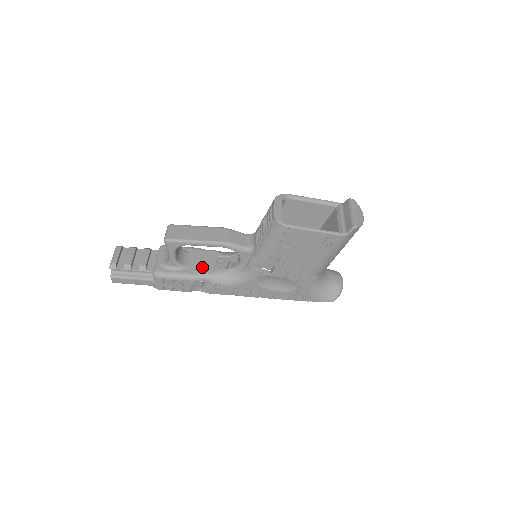
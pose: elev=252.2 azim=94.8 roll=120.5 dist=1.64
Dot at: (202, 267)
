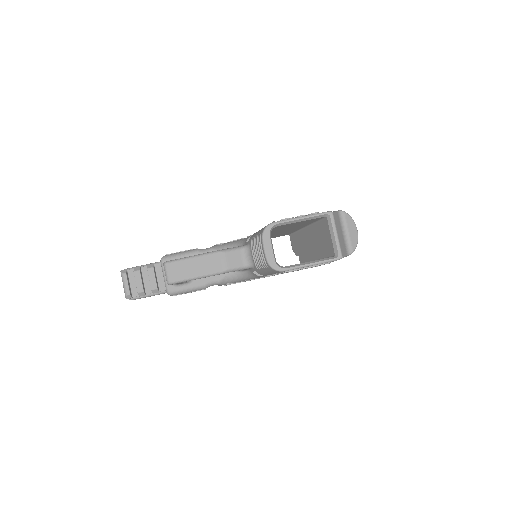
Dot at: occluded
